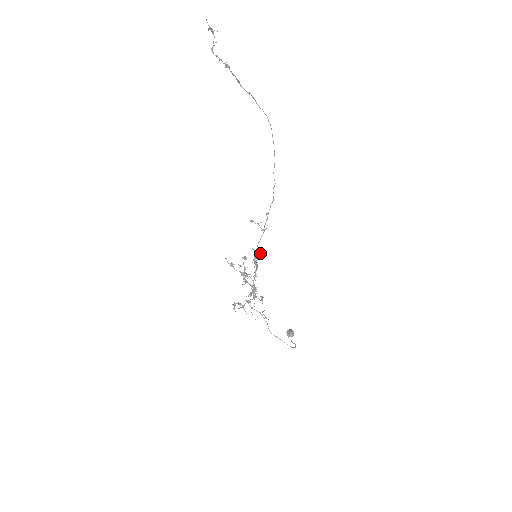
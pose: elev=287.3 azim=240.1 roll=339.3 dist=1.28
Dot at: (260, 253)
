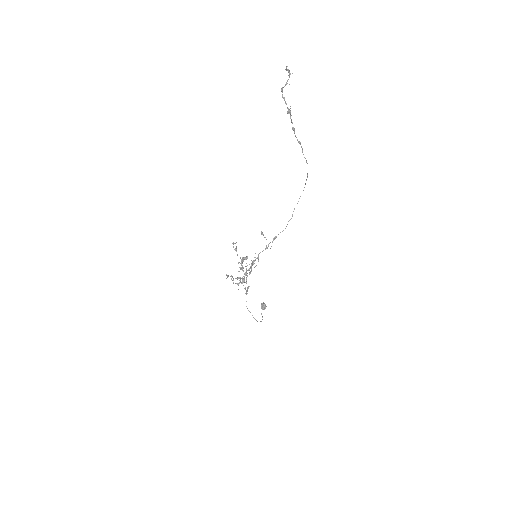
Dot at: occluded
